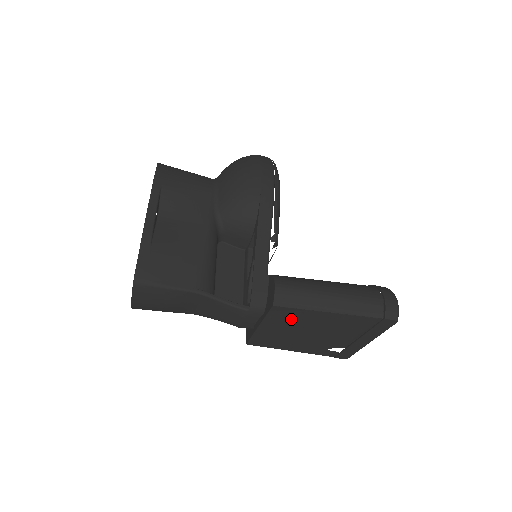
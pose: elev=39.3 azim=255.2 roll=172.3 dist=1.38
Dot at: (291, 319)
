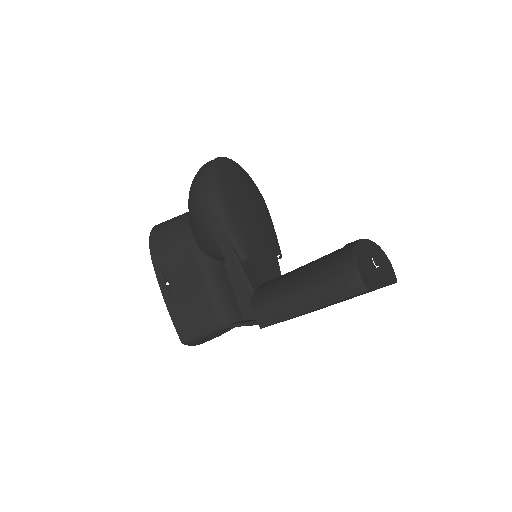
Dot at: occluded
